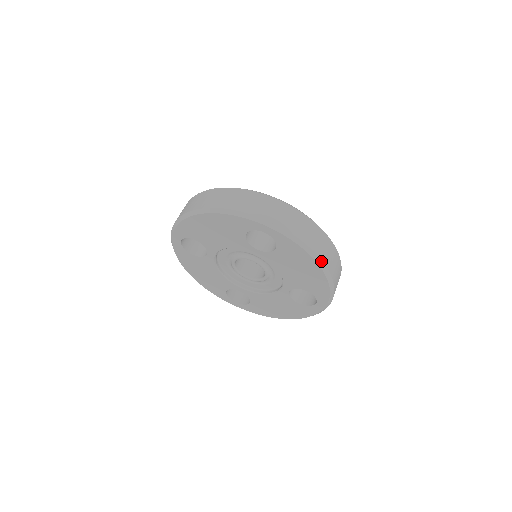
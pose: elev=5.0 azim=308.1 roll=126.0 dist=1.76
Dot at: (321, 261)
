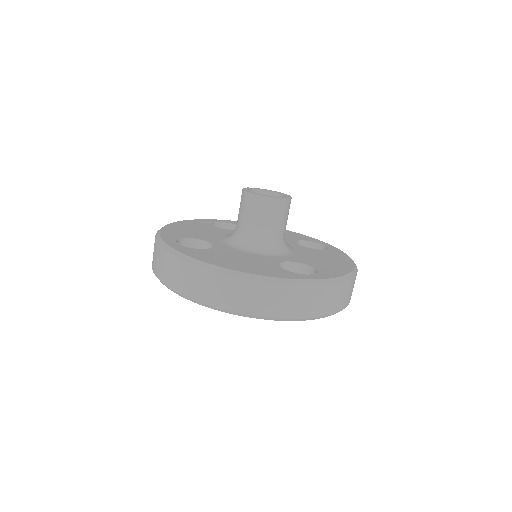
Dot at: occluded
